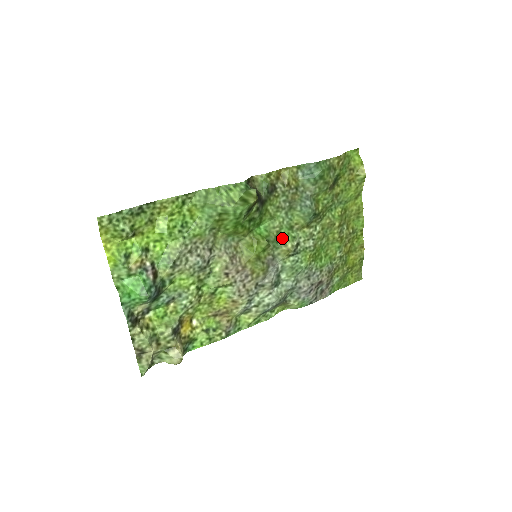
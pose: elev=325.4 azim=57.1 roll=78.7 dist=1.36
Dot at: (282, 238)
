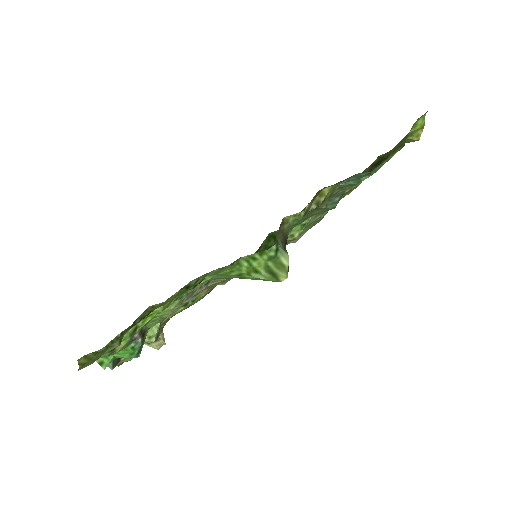
Dot at: occluded
